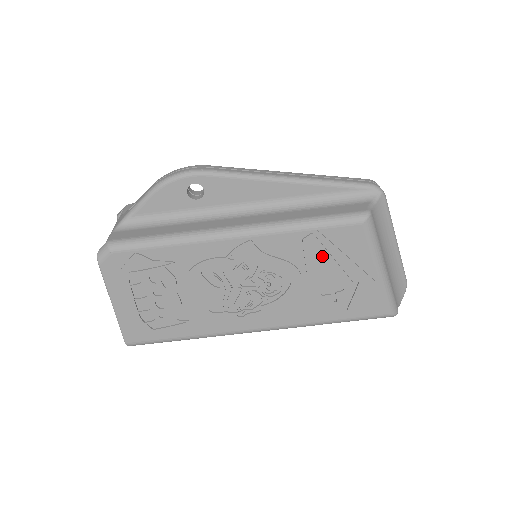
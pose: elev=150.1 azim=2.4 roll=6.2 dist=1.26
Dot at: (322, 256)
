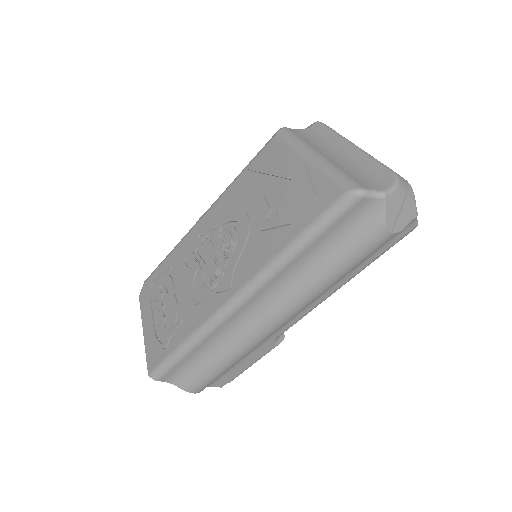
Dot at: (256, 184)
